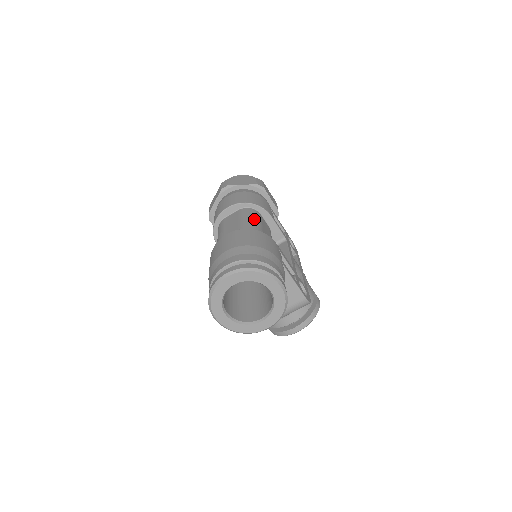
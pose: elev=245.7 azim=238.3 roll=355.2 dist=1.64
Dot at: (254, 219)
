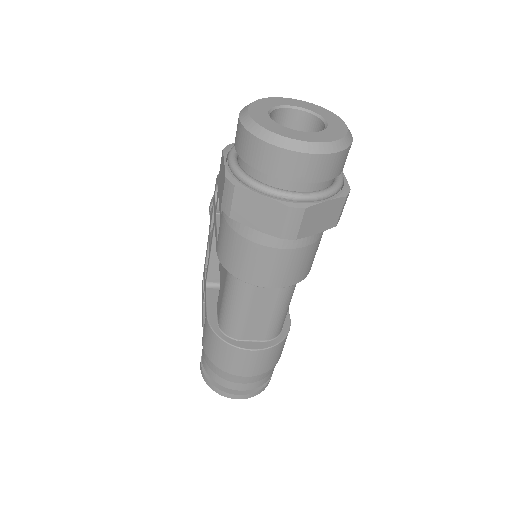
Dot at: occluded
